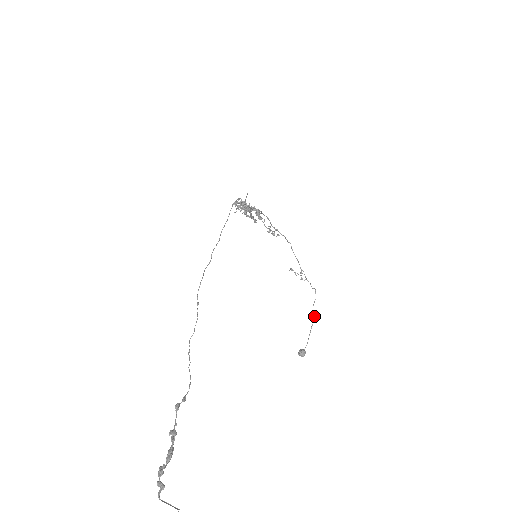
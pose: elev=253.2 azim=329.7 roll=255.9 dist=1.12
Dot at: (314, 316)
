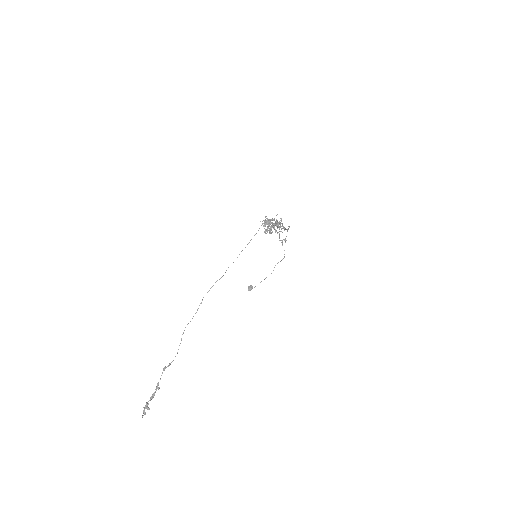
Dot at: occluded
